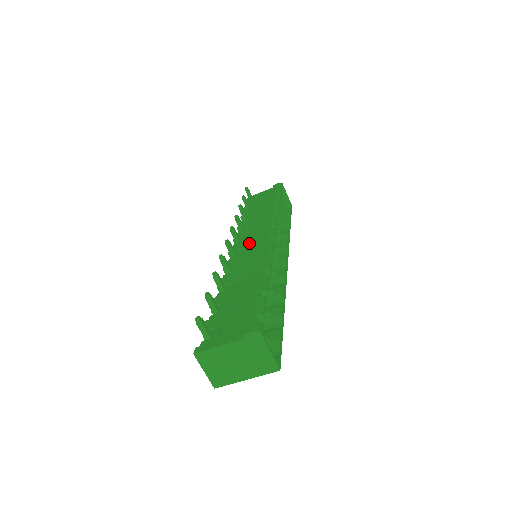
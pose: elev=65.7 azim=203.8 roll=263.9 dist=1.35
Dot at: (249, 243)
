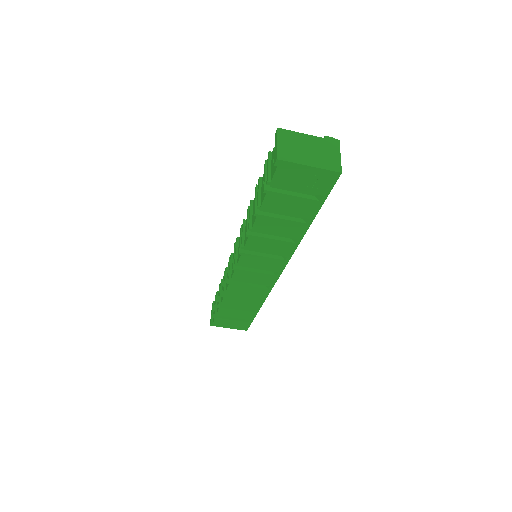
Dot at: occluded
